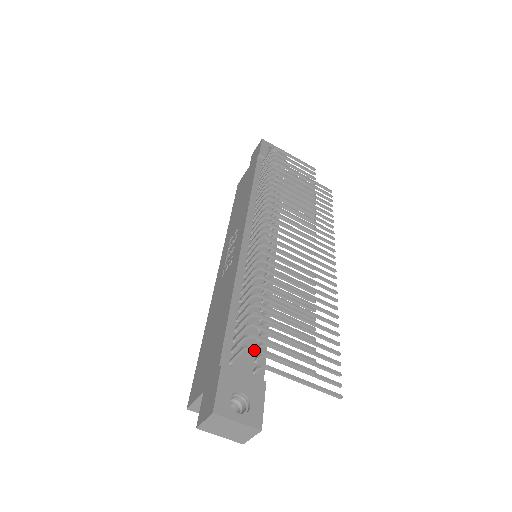
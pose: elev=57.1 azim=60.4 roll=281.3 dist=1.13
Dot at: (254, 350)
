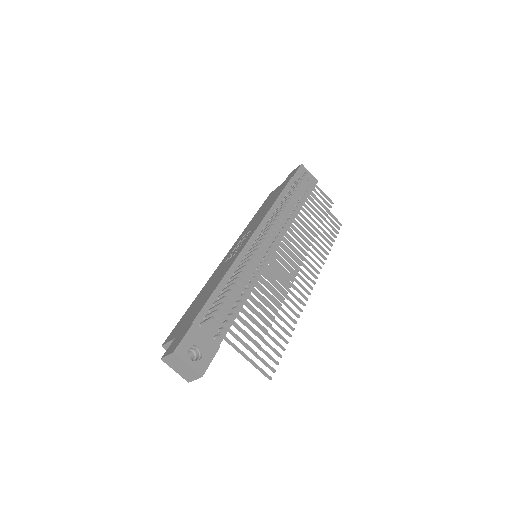
Dot at: (218, 322)
